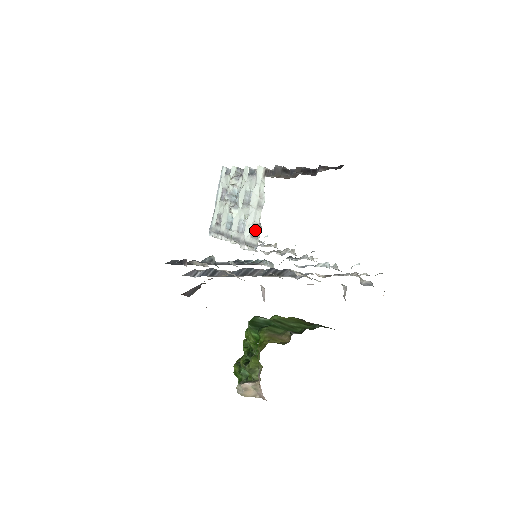
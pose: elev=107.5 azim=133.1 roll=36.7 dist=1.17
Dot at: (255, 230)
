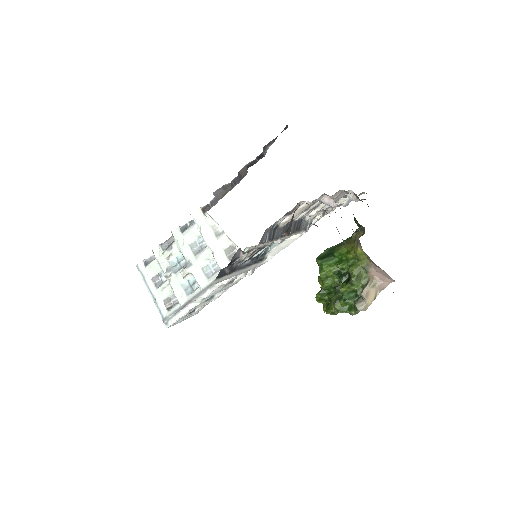
Dot at: (230, 254)
